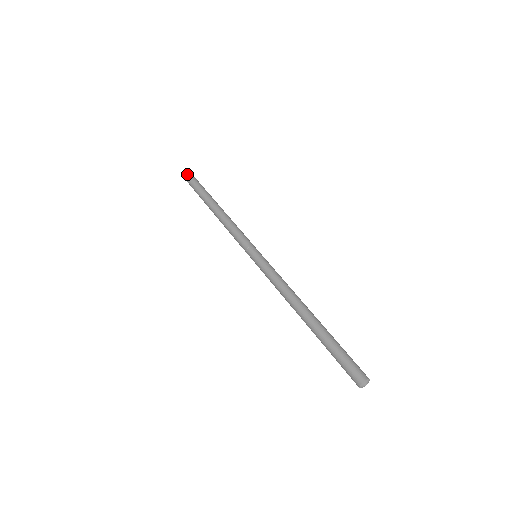
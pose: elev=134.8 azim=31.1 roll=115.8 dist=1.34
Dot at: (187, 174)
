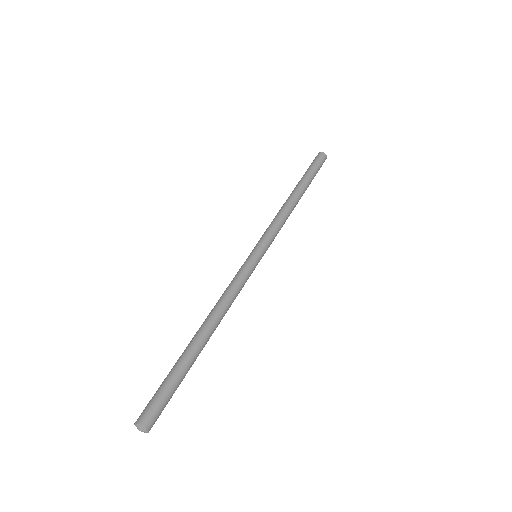
Dot at: (321, 154)
